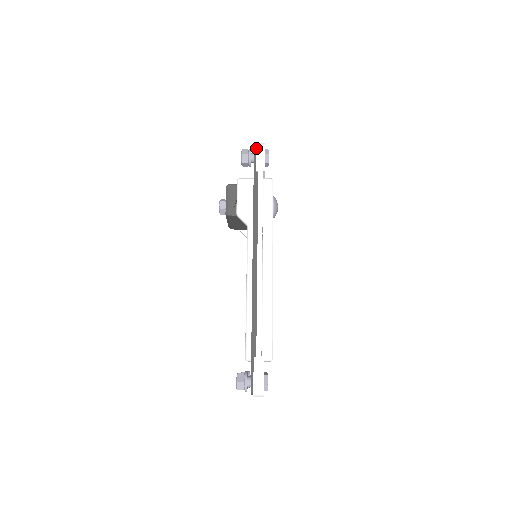
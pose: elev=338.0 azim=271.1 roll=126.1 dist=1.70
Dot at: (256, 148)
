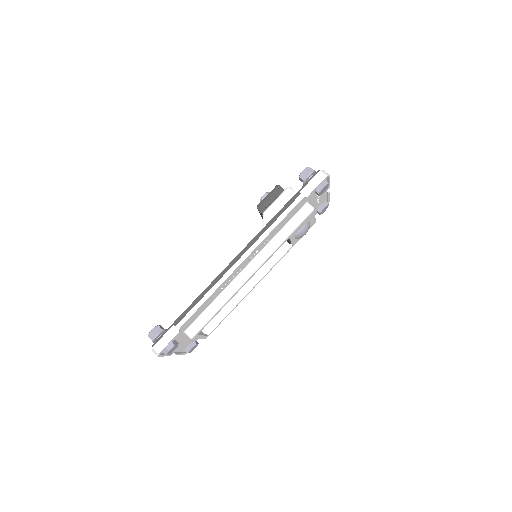
Dot at: (316, 174)
